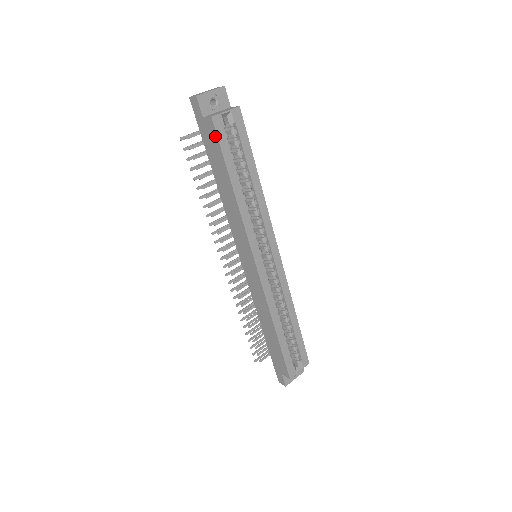
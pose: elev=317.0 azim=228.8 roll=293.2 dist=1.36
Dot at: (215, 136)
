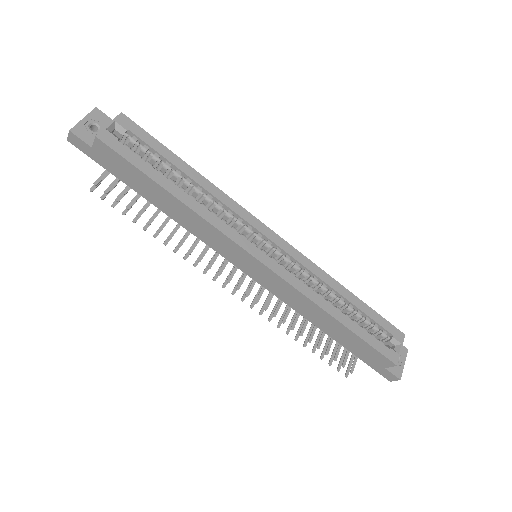
Dot at: (115, 154)
